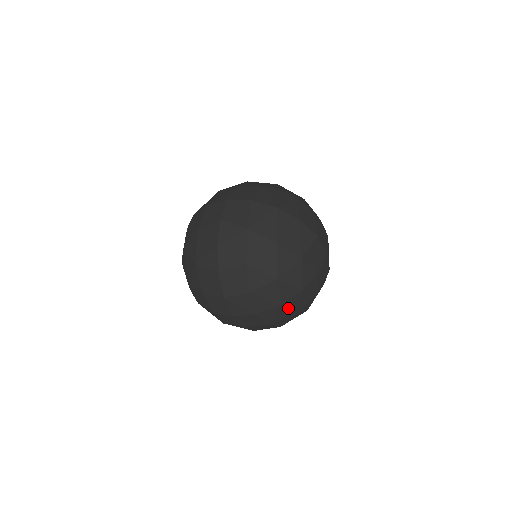
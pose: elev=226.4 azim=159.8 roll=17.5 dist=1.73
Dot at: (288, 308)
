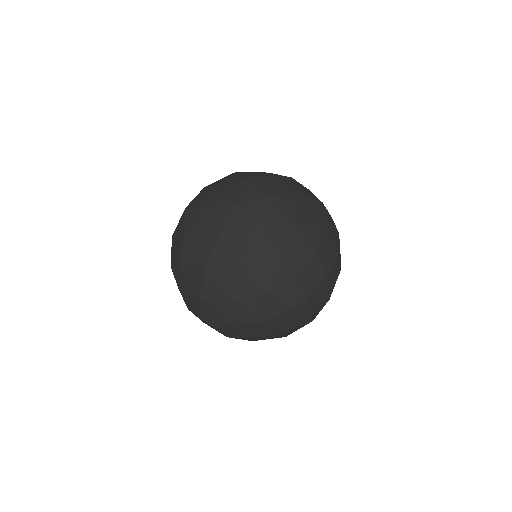
Dot at: (339, 259)
